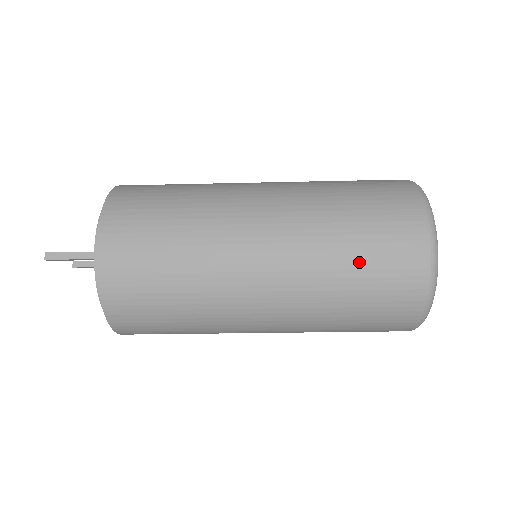
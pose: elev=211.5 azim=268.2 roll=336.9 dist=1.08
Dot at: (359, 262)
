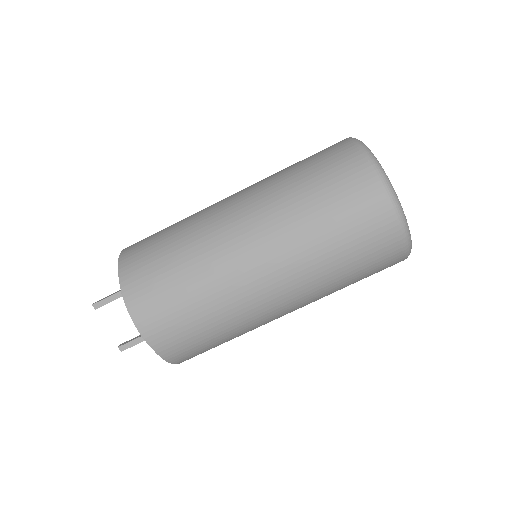
Dot at: (299, 164)
